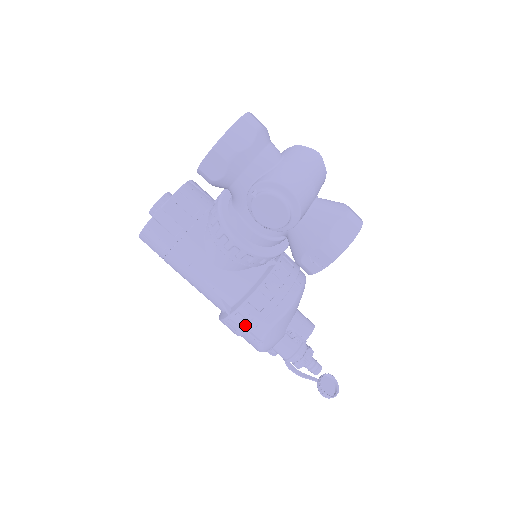
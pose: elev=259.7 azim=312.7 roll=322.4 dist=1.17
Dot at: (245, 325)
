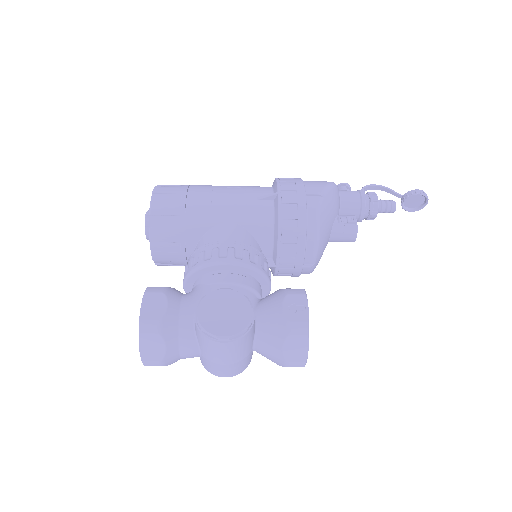
Dot at: occluded
